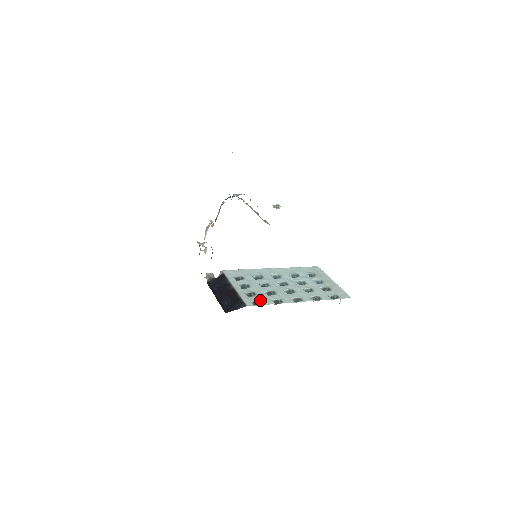
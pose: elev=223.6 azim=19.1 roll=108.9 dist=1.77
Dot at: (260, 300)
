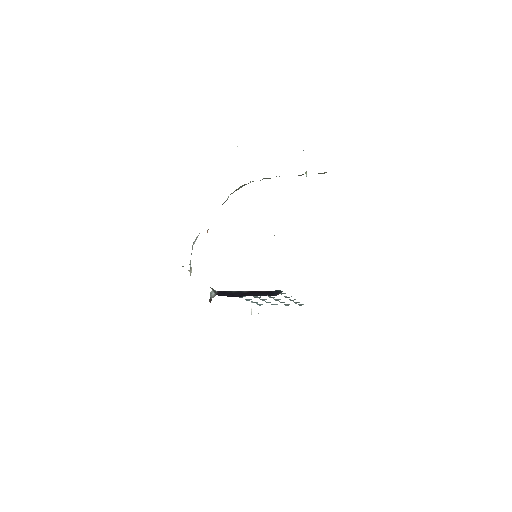
Dot at: (280, 293)
